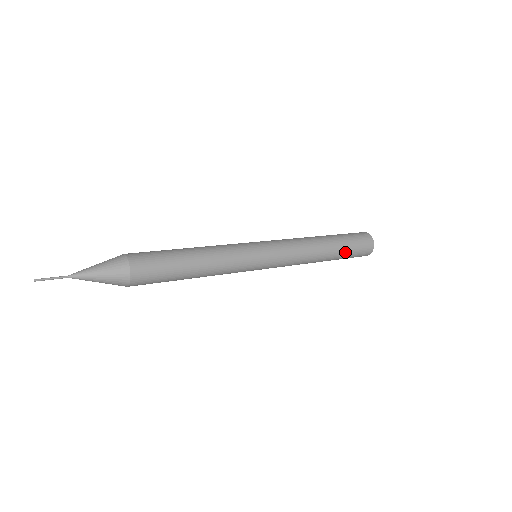
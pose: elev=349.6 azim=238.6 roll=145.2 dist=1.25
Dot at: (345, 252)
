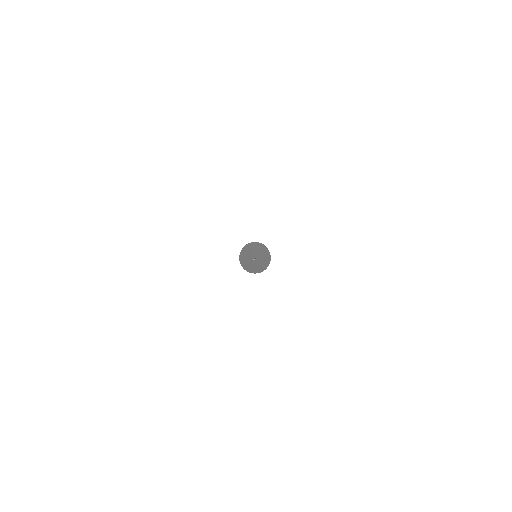
Dot at: occluded
